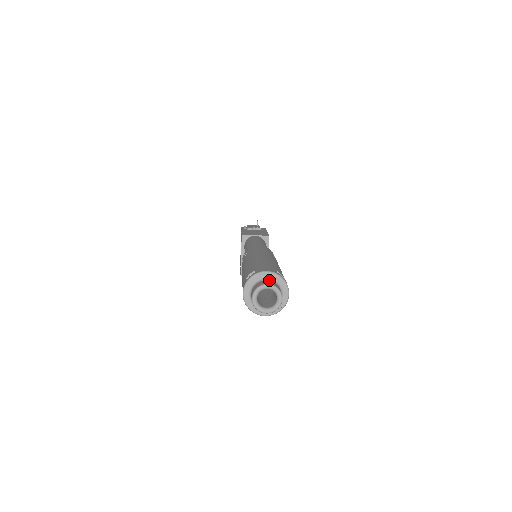
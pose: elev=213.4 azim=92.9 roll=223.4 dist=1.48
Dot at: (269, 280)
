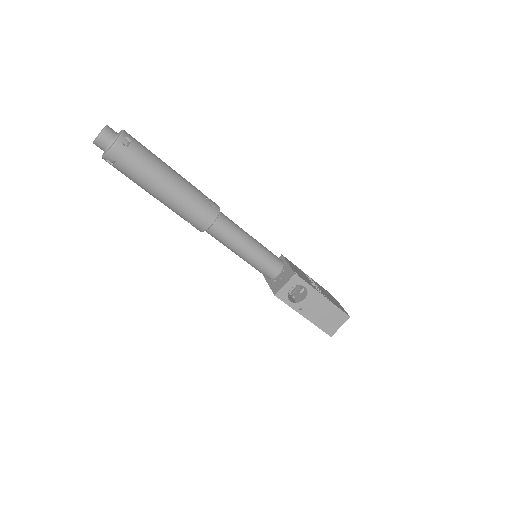
Dot at: occluded
